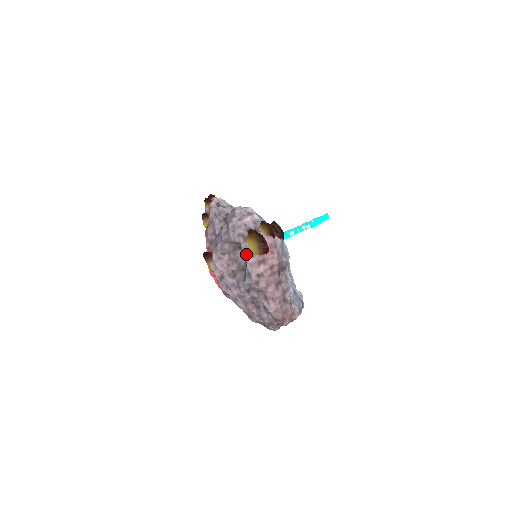
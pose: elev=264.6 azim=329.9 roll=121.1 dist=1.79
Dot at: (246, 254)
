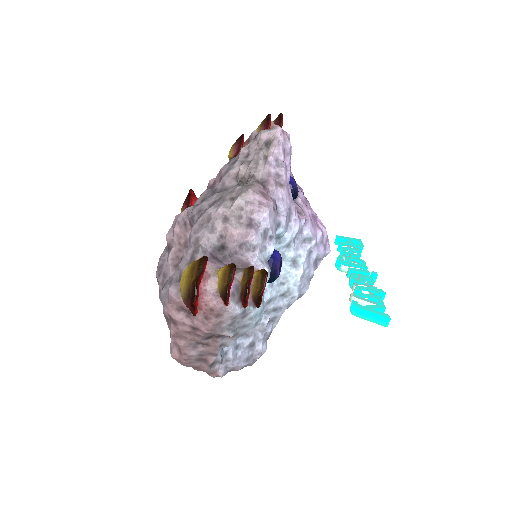
Dot at: occluded
